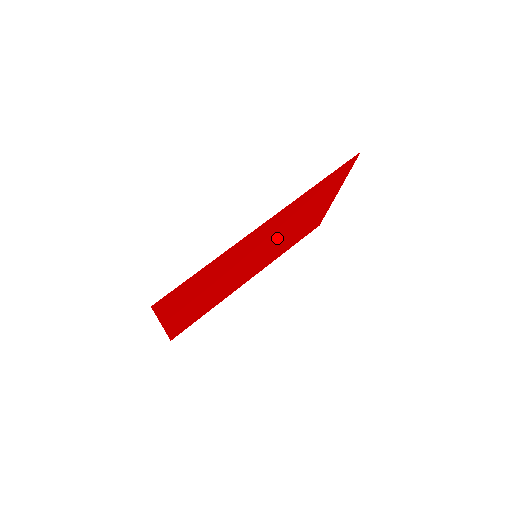
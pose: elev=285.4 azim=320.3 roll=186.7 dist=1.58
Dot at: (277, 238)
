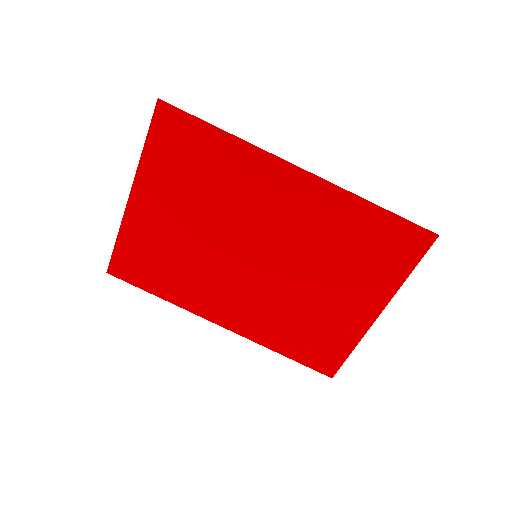
Dot at: (289, 266)
